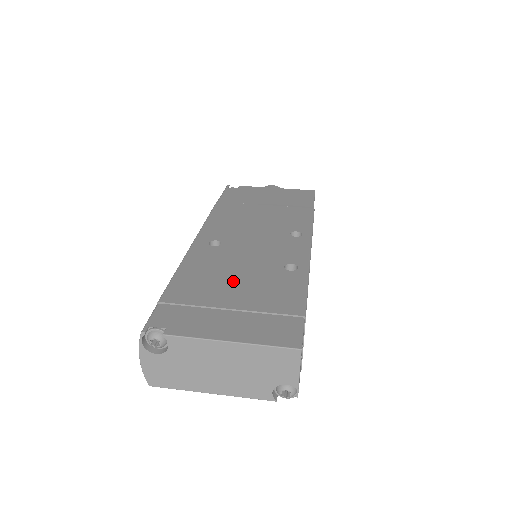
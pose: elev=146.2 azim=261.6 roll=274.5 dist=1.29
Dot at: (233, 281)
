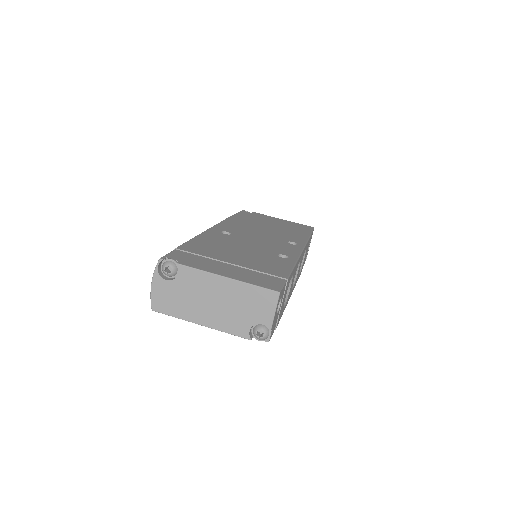
Dot at: (236, 252)
